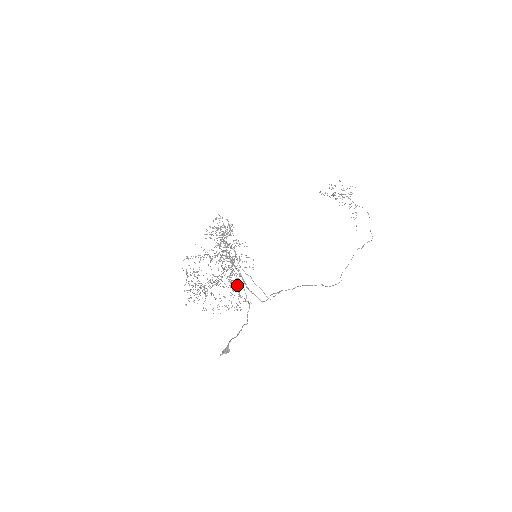
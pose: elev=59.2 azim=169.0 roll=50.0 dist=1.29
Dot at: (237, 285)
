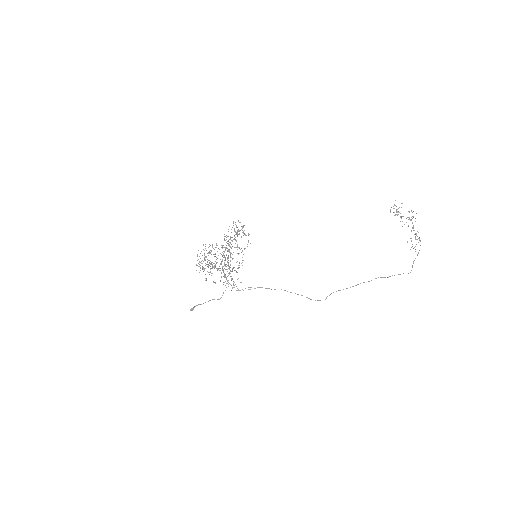
Dot at: occluded
